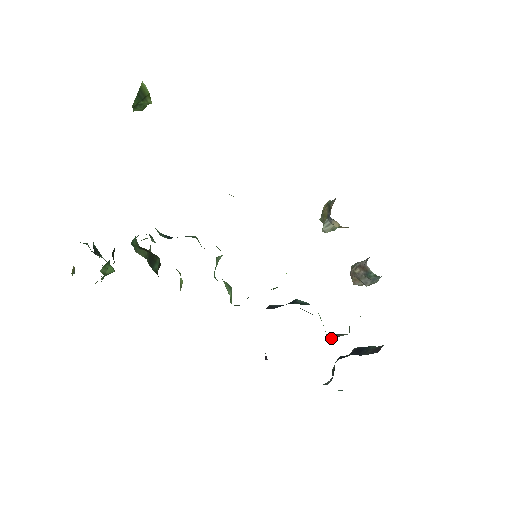
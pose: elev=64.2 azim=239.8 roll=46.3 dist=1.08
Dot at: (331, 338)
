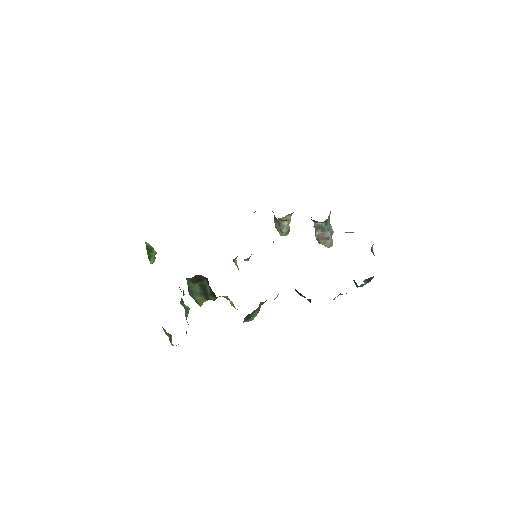
Dot at: occluded
